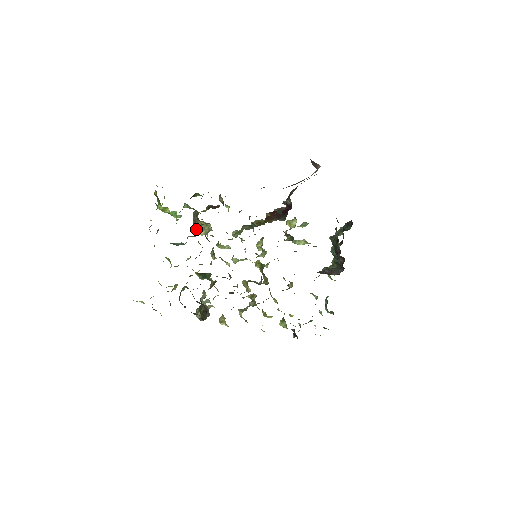
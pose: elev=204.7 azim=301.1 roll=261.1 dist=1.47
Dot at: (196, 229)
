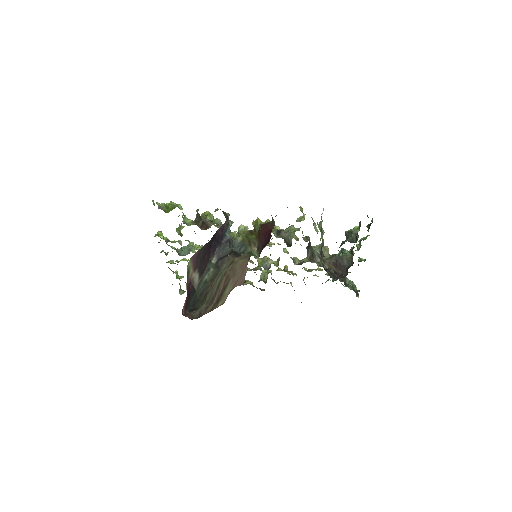
Dot at: occluded
